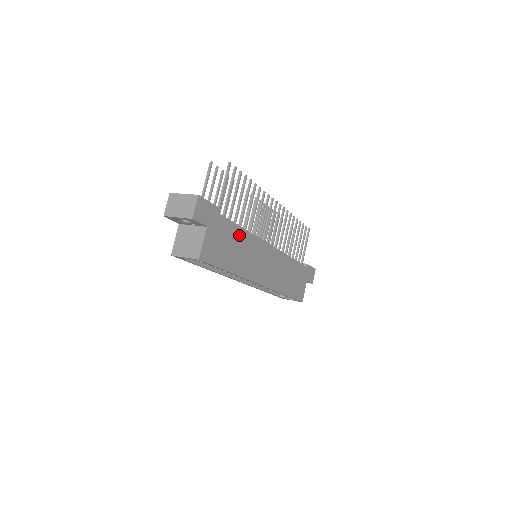
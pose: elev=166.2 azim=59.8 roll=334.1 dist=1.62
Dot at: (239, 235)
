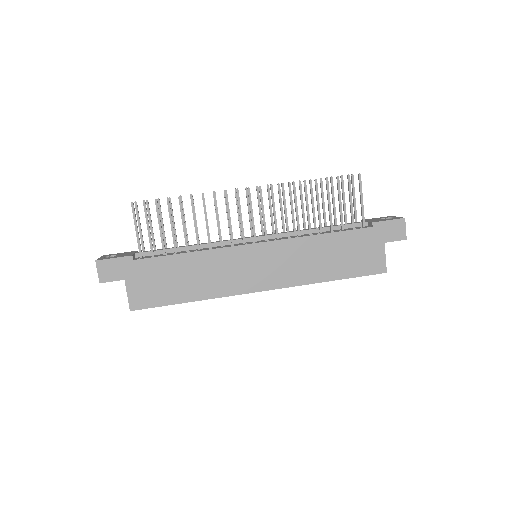
Dot at: (183, 262)
